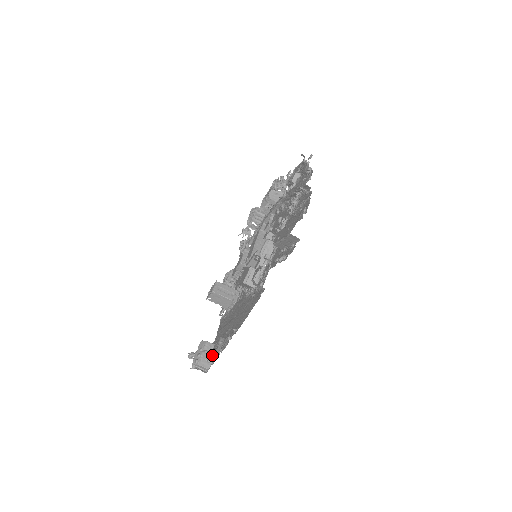
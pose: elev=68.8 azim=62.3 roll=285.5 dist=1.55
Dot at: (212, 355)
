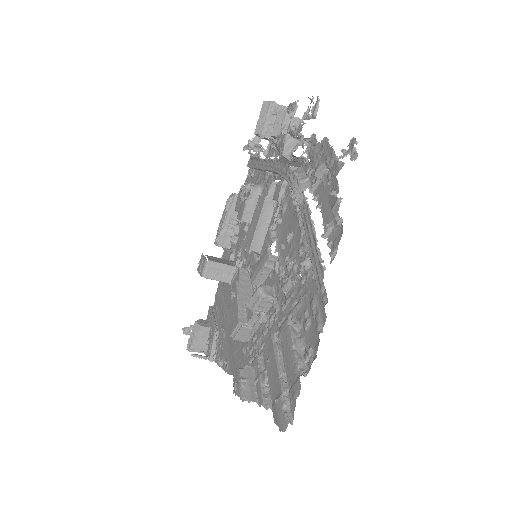
Dot at: (207, 345)
